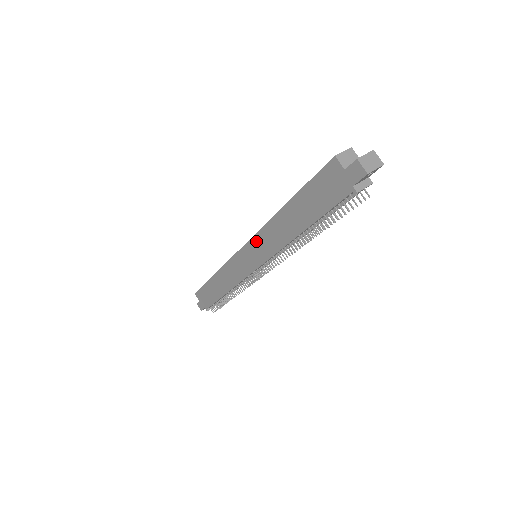
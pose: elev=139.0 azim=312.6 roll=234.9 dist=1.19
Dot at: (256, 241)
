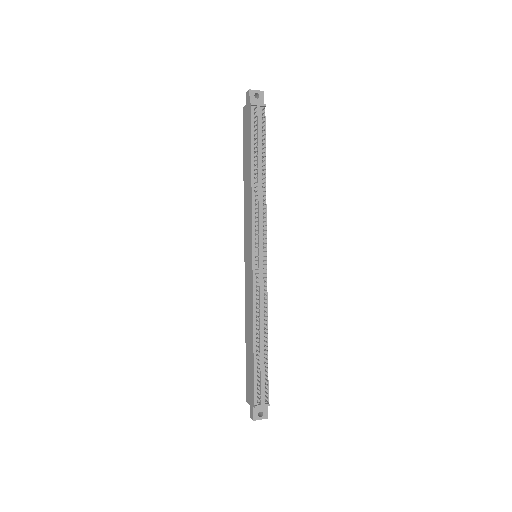
Dot at: (246, 230)
